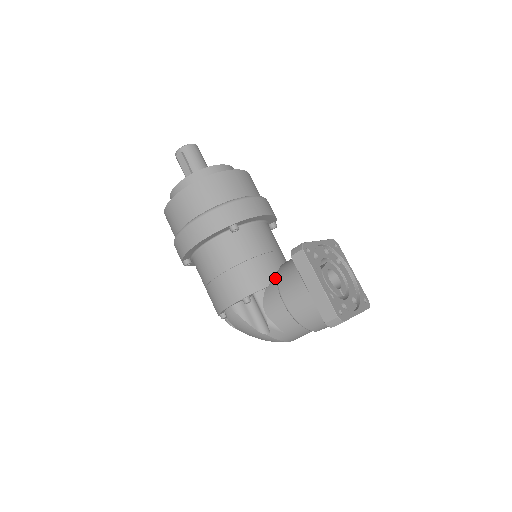
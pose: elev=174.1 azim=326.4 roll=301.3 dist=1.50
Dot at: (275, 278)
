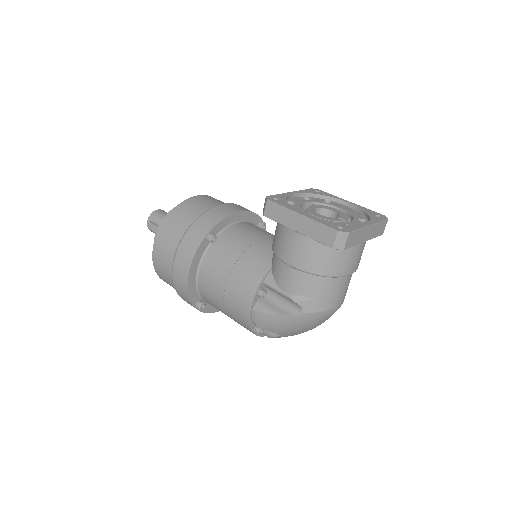
Dot at: (273, 254)
